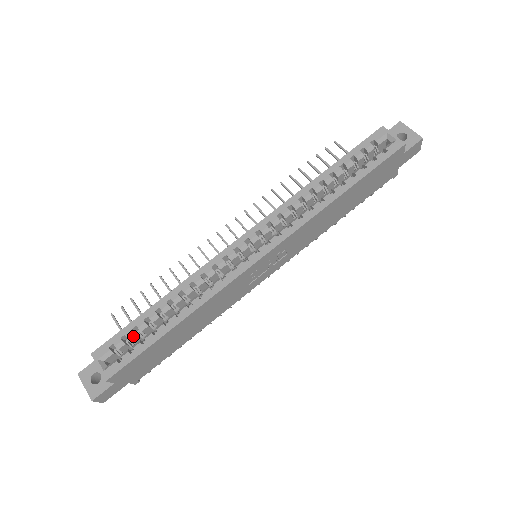
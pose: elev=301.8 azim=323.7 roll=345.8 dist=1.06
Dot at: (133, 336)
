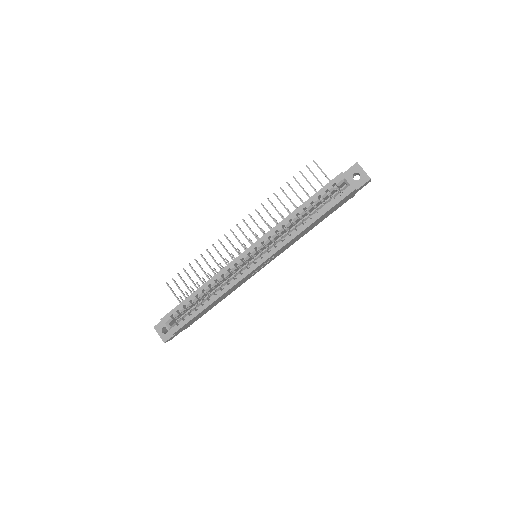
Dot at: (184, 310)
